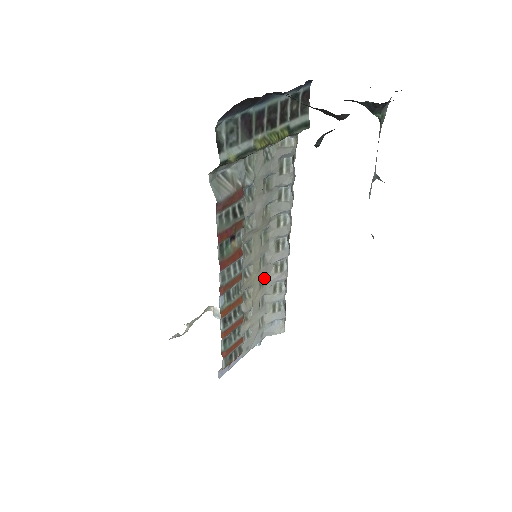
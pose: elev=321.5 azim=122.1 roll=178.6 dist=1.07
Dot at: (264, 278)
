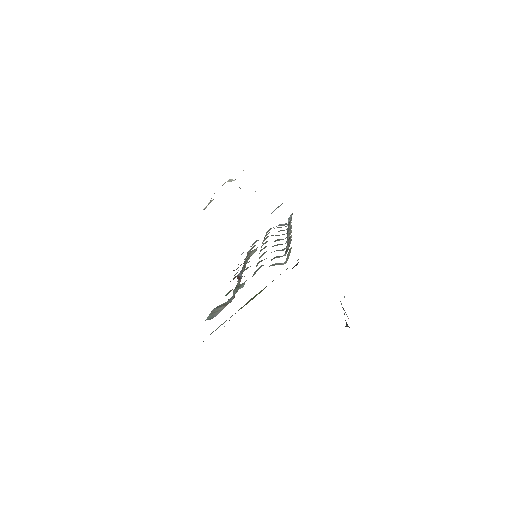
Dot at: (268, 236)
